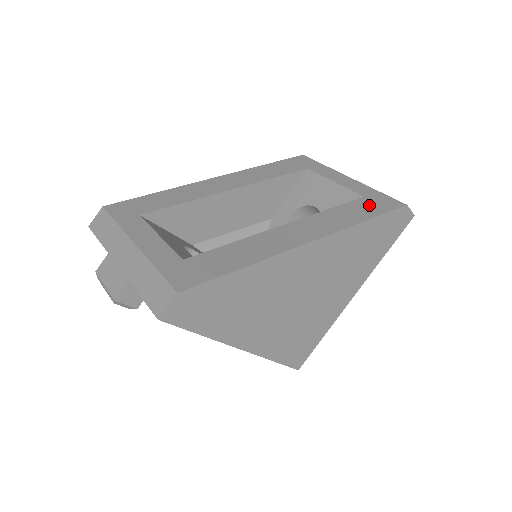
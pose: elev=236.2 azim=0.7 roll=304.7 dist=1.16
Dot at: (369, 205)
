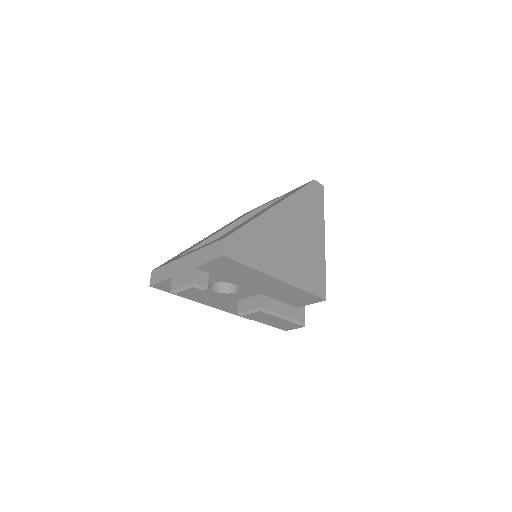
Dot at: occluded
